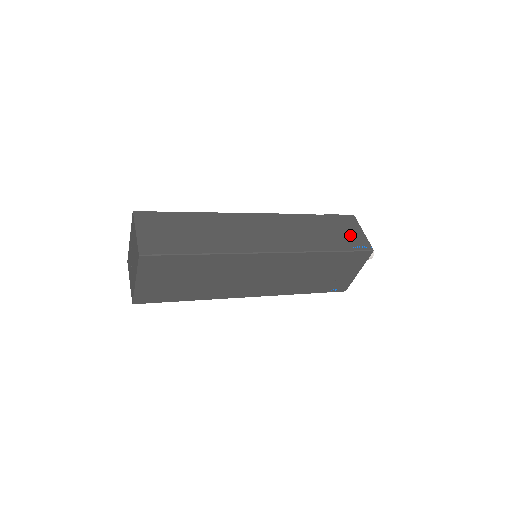
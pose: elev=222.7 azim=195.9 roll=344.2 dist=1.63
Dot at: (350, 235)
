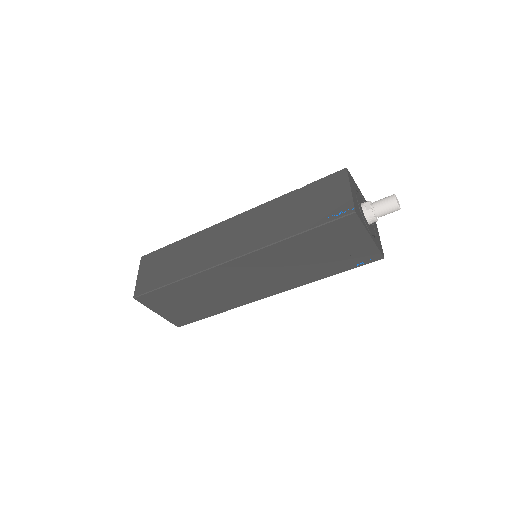
Dot at: (330, 201)
